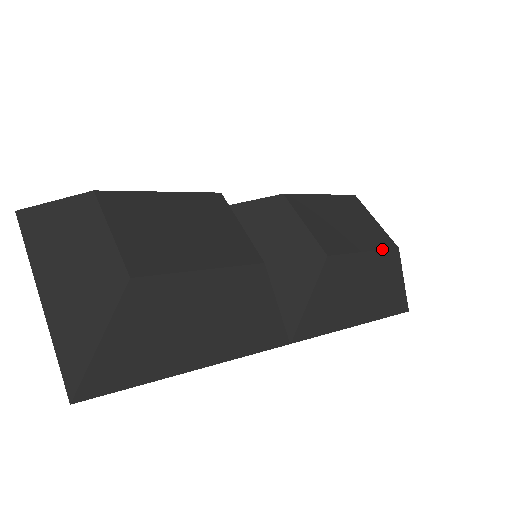
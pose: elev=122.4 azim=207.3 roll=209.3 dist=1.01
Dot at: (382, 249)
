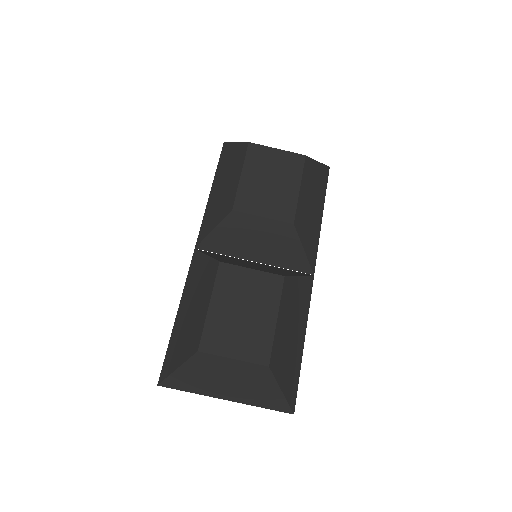
Dot at: (302, 172)
